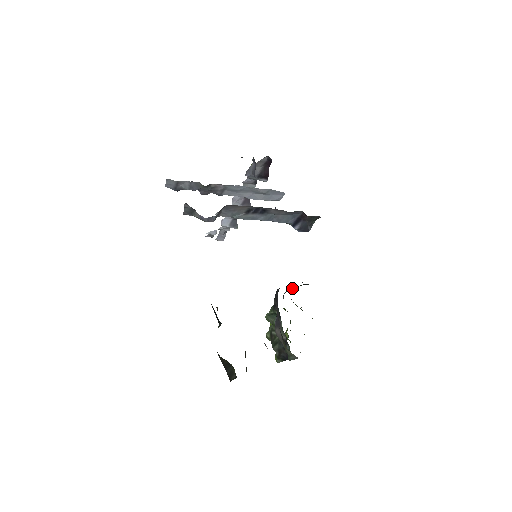
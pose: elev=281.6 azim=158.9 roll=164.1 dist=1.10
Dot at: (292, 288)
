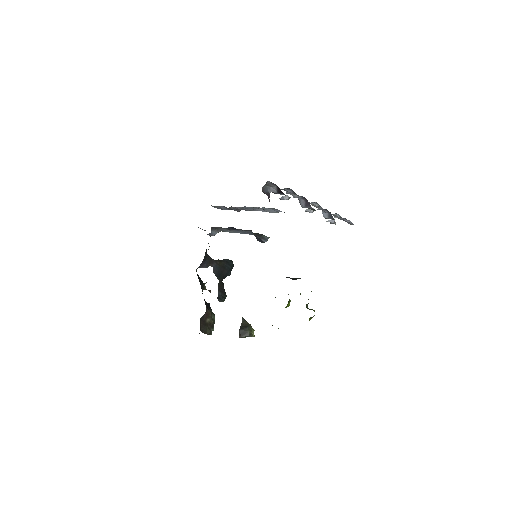
Dot at: occluded
